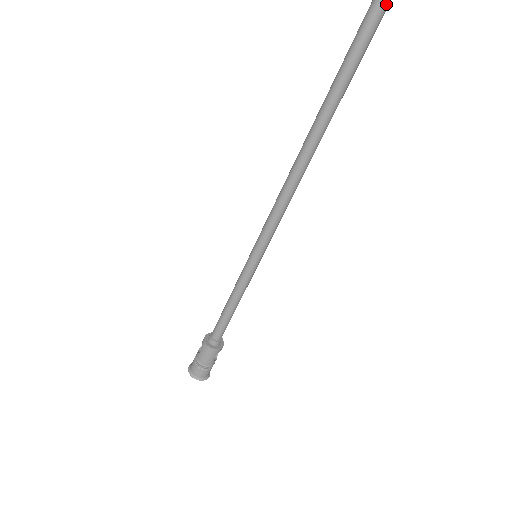
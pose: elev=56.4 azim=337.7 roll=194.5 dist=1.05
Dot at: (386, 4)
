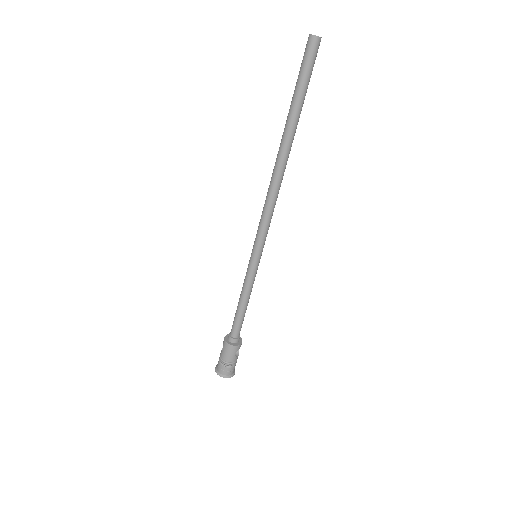
Dot at: (319, 37)
